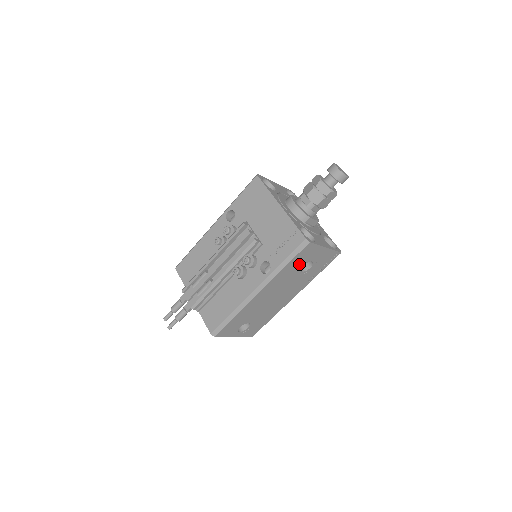
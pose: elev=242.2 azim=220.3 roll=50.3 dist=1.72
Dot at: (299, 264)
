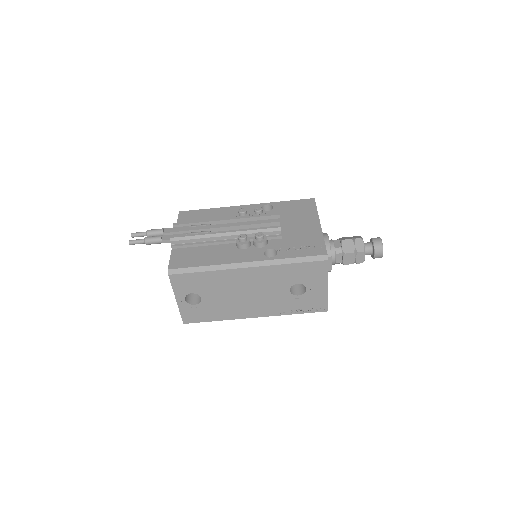
Dot at: (298, 277)
